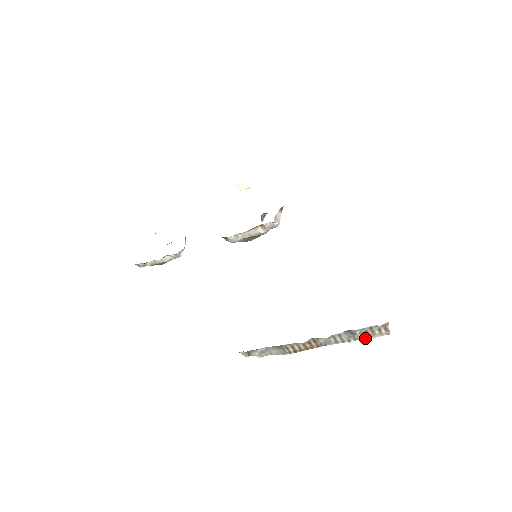
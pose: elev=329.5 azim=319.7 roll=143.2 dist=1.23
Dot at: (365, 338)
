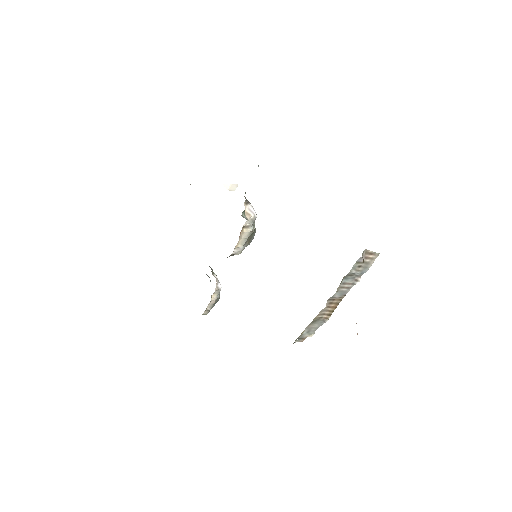
Dot at: (365, 270)
